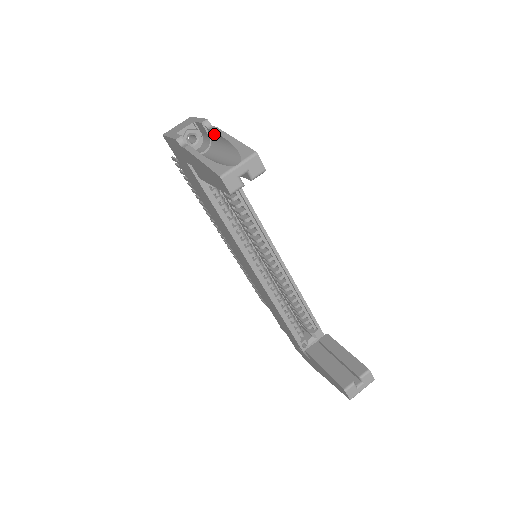
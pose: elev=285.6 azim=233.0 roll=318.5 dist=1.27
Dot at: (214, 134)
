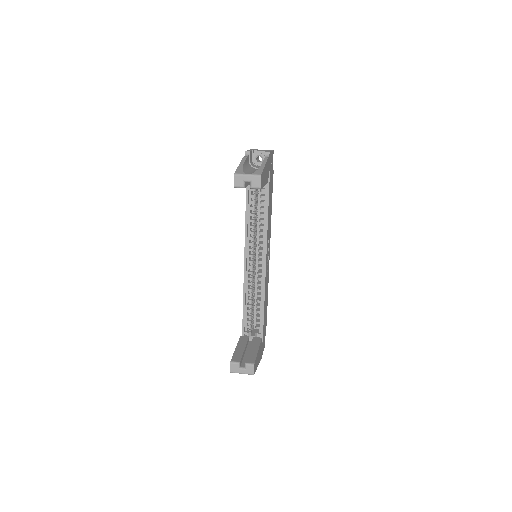
Dot at: occluded
